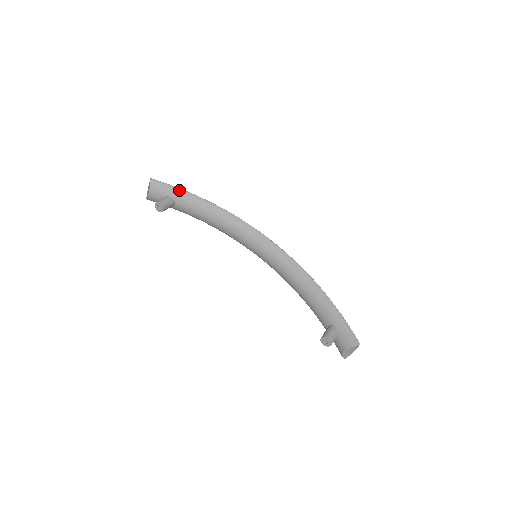
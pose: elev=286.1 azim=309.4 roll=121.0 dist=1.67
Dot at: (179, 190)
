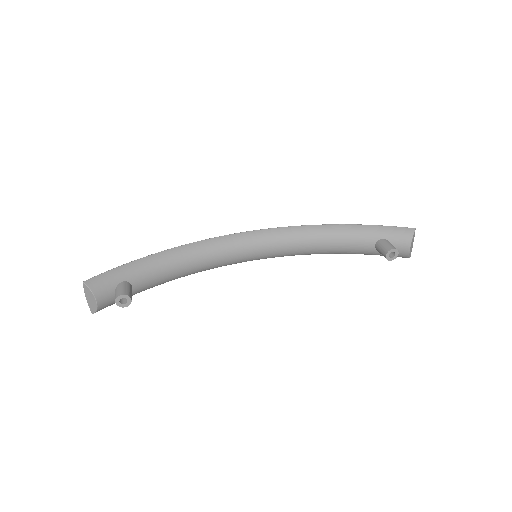
Dot at: (124, 267)
